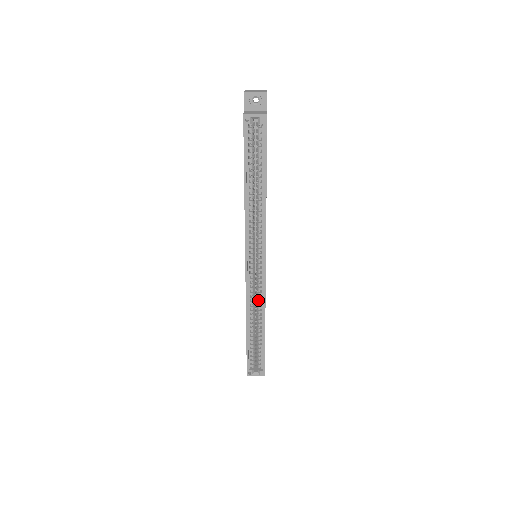
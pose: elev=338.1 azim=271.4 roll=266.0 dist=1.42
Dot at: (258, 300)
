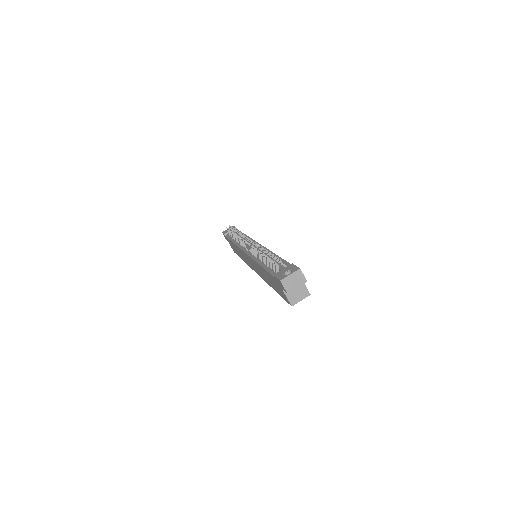
Dot at: occluded
